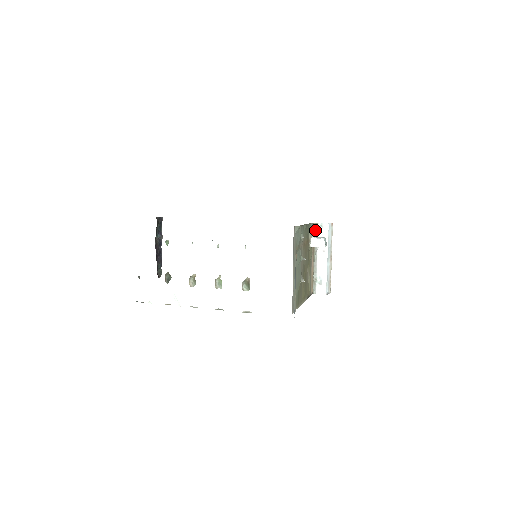
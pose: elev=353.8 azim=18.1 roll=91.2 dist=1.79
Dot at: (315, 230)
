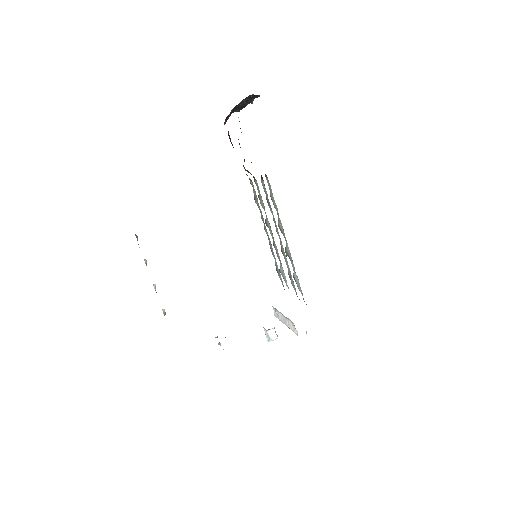
Dot at: (291, 321)
